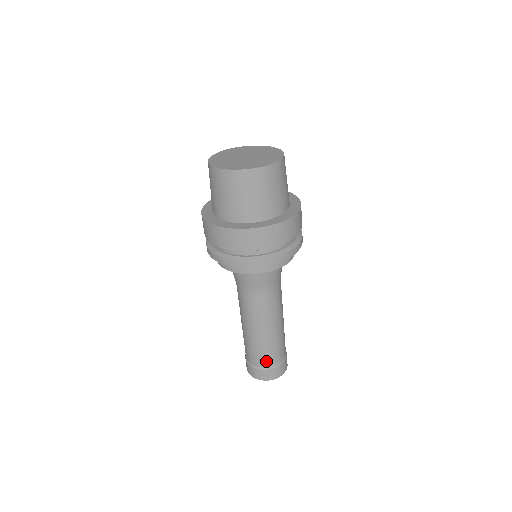
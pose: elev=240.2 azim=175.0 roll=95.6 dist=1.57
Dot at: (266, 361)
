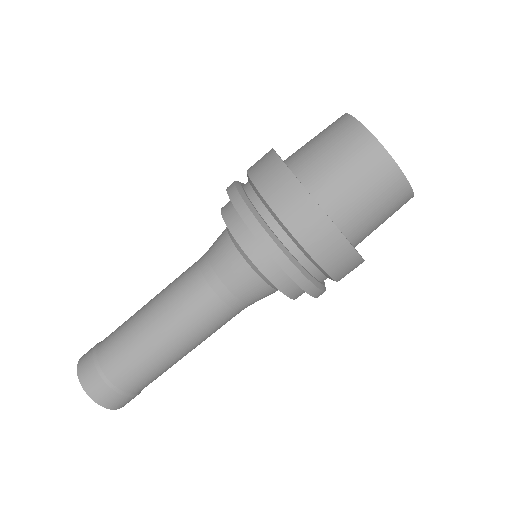
Dot at: (131, 382)
